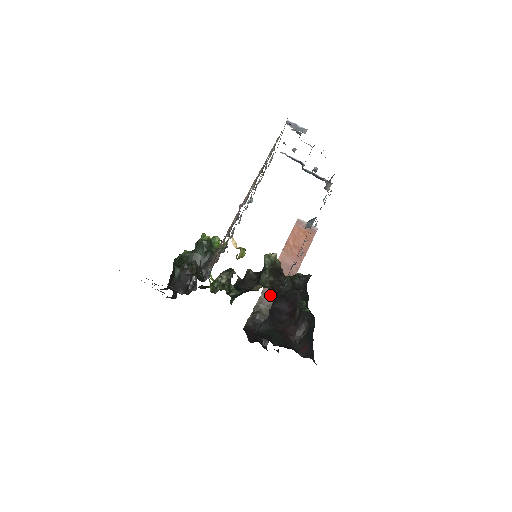
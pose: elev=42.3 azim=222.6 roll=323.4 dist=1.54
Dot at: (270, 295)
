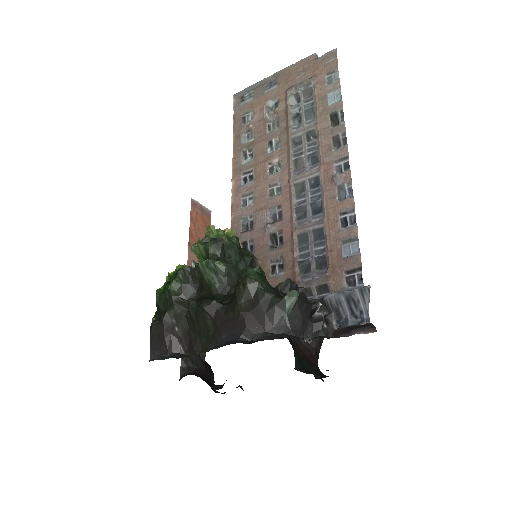
Dot at: occluded
